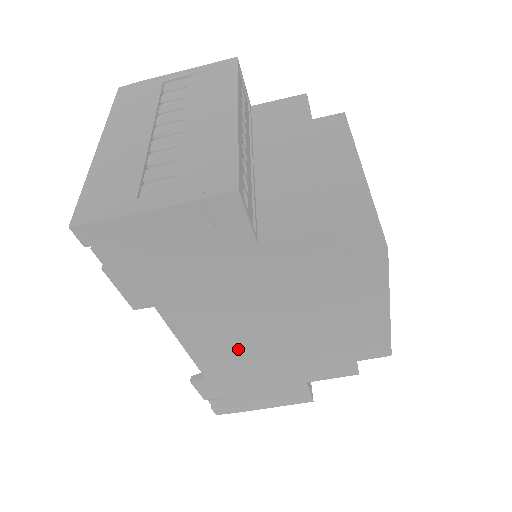
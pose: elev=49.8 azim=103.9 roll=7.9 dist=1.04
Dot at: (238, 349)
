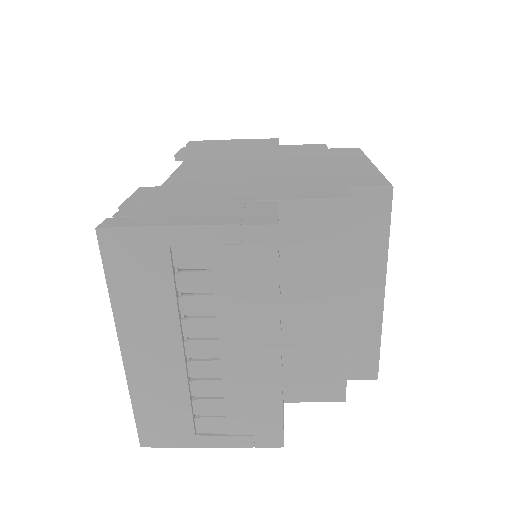
Dot at: occluded
